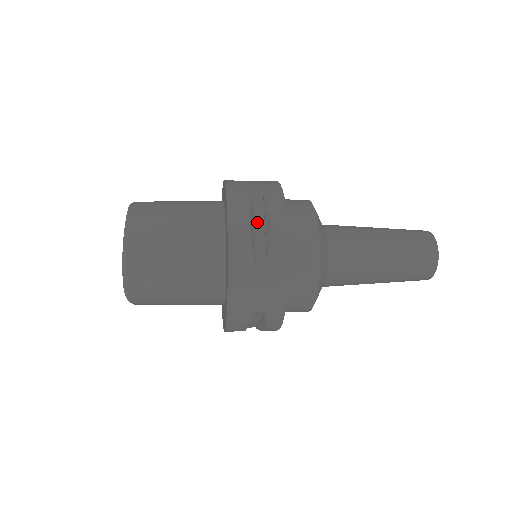
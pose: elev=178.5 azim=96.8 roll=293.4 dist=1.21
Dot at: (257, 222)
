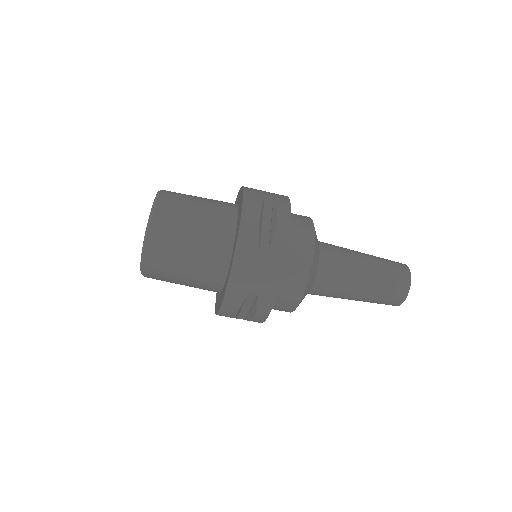
Dot at: (265, 217)
